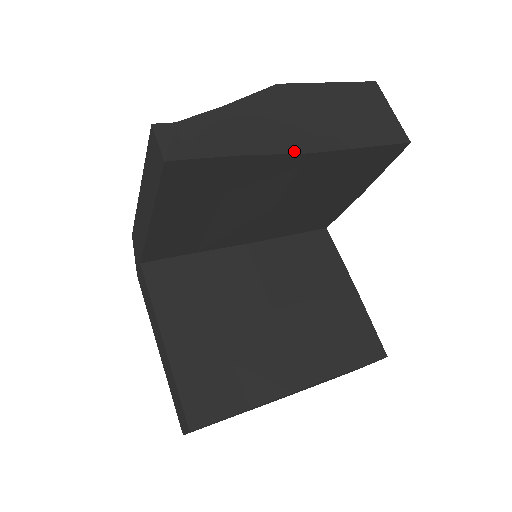
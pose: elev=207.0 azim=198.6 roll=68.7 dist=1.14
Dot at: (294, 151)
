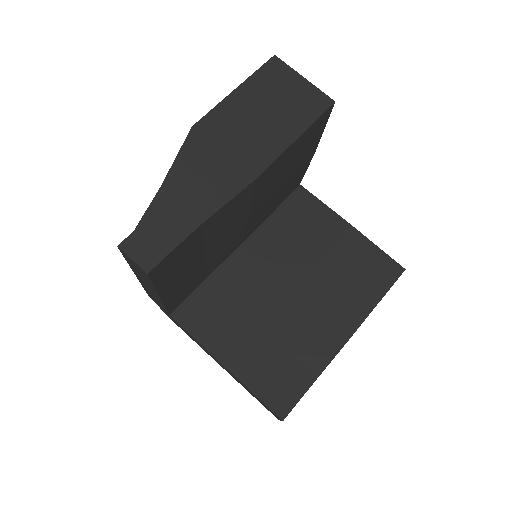
Dot at: (241, 187)
